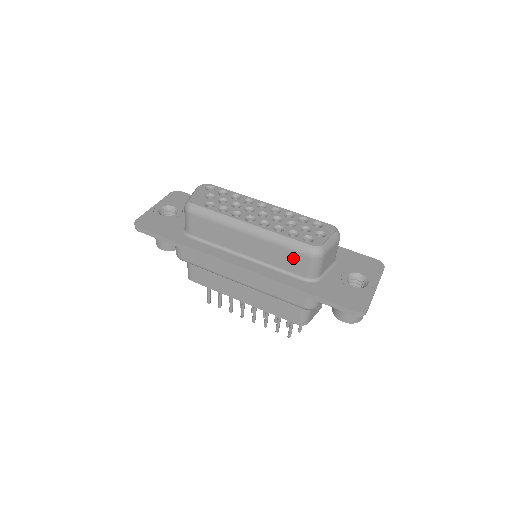
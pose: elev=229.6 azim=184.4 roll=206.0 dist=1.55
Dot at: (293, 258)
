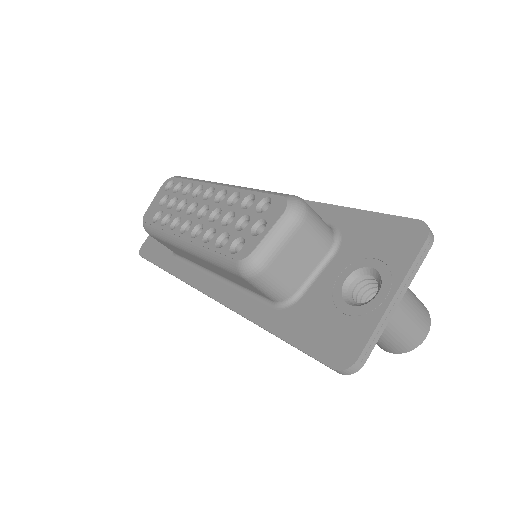
Dot at: (237, 279)
